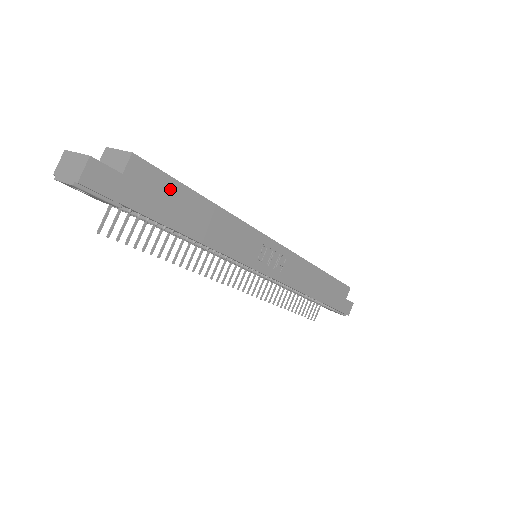
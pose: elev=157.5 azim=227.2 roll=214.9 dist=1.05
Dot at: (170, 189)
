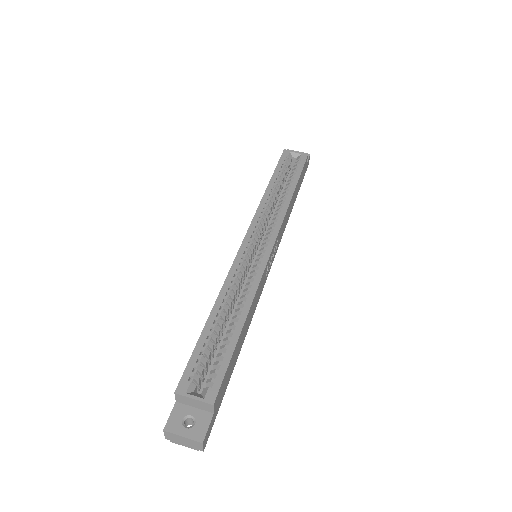
Dot at: (229, 367)
